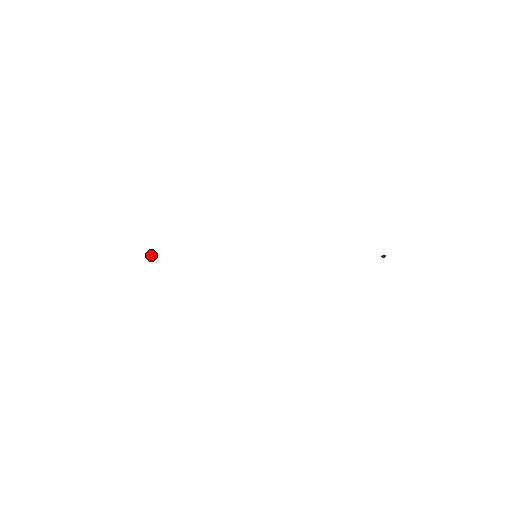
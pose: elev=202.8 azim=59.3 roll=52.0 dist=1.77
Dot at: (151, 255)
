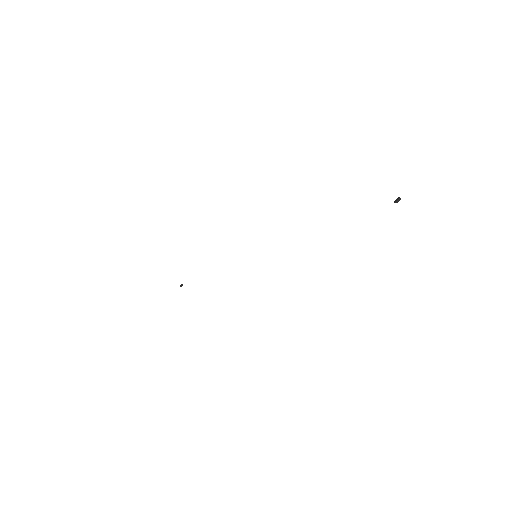
Dot at: (180, 285)
